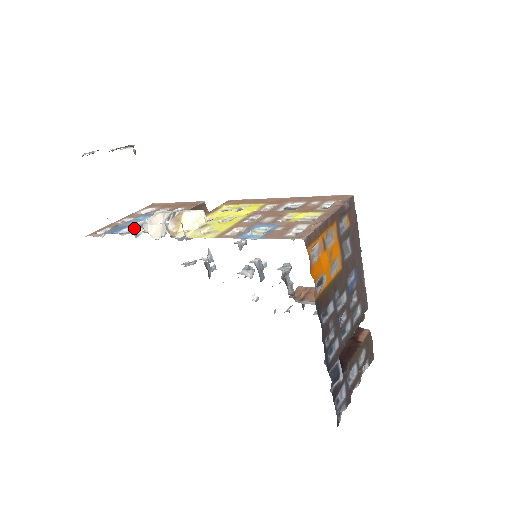
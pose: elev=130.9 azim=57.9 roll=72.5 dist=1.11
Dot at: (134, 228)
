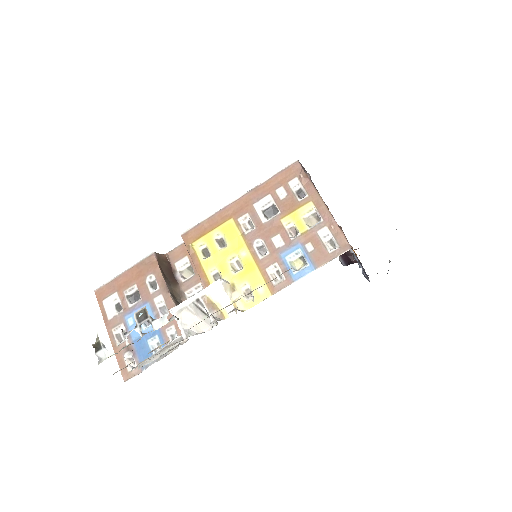
Dot at: (158, 336)
